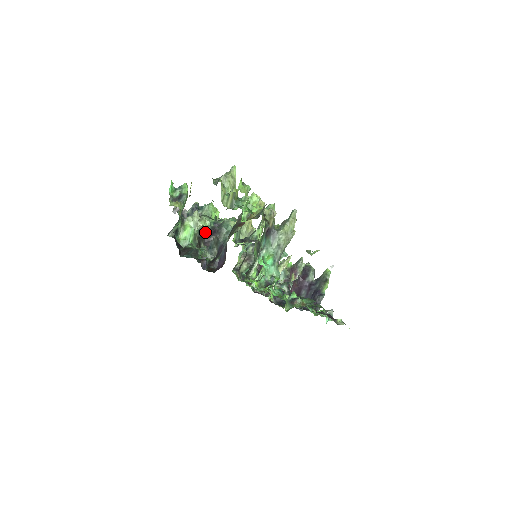
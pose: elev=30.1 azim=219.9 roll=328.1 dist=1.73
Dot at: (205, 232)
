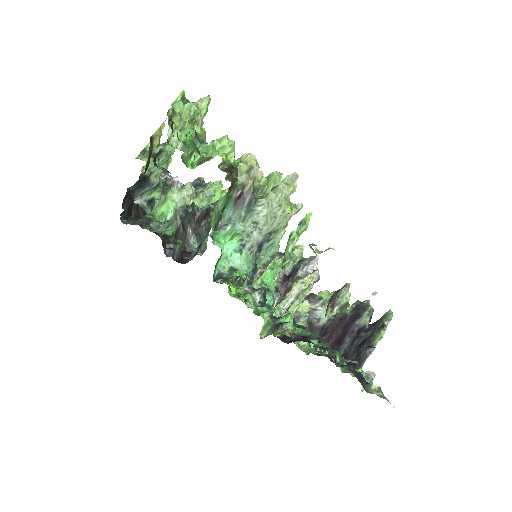
Dot at: (197, 214)
